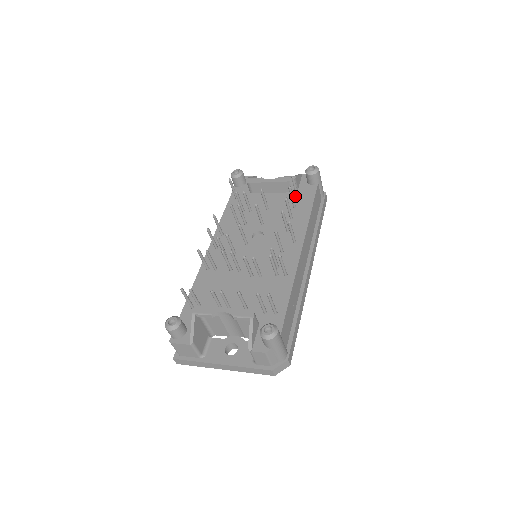
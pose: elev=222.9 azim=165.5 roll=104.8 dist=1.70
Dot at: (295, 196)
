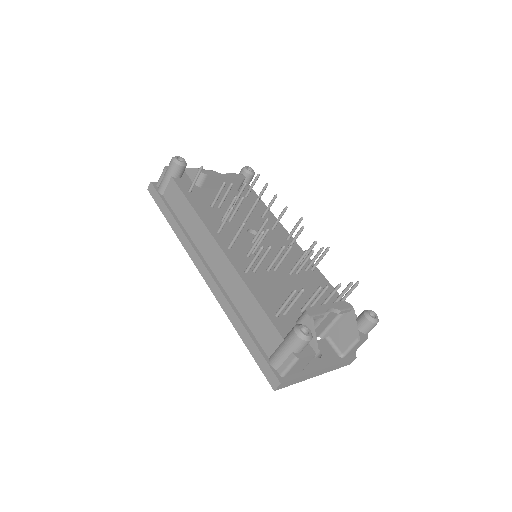
Dot at: (244, 195)
